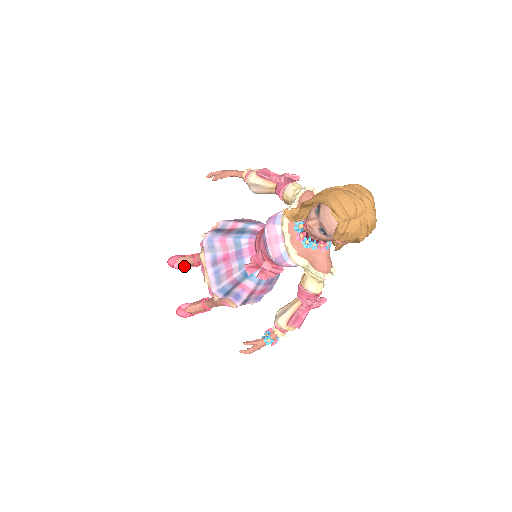
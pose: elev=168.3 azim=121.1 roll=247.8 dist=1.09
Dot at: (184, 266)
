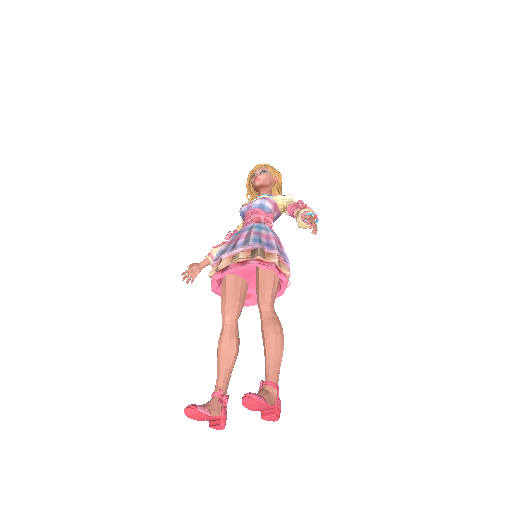
Dot at: (208, 411)
